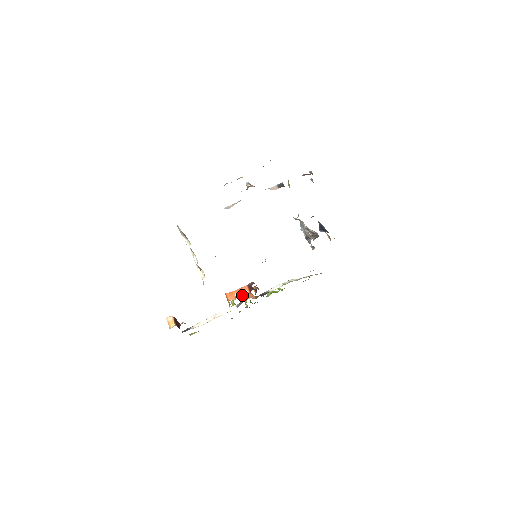
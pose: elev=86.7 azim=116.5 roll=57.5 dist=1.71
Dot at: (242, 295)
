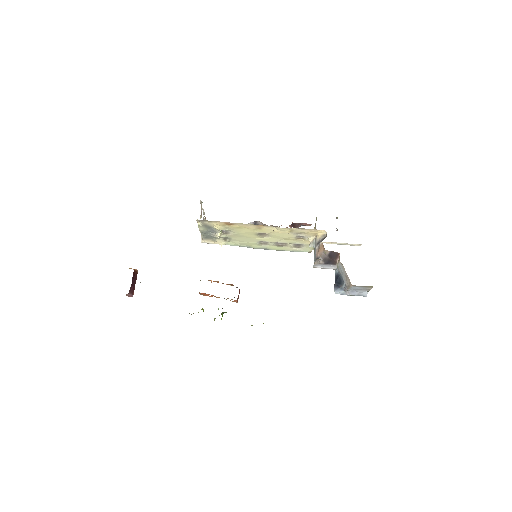
Dot at: occluded
